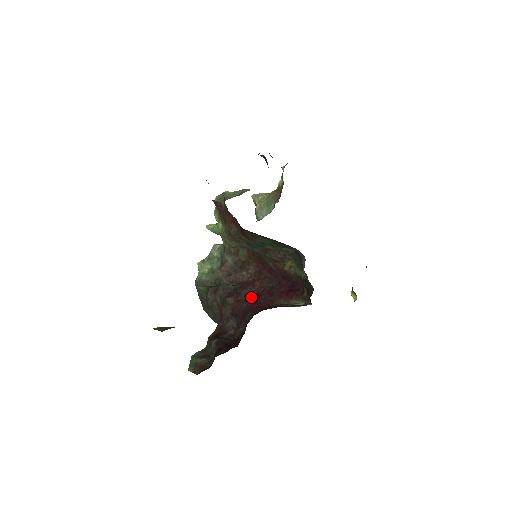
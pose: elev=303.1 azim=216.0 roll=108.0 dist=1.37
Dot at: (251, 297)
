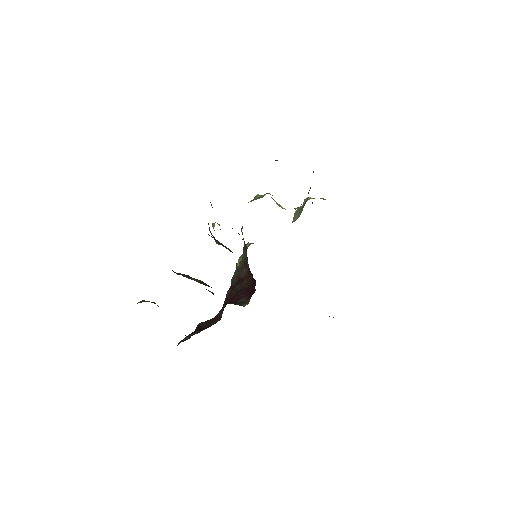
Dot at: (236, 292)
